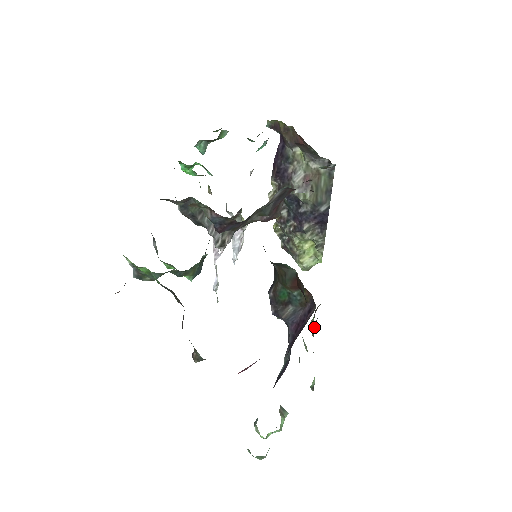
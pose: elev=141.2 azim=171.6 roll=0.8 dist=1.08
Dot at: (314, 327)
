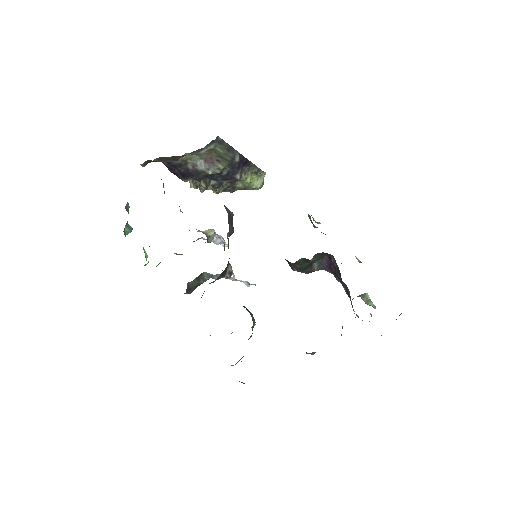
Dot at: occluded
